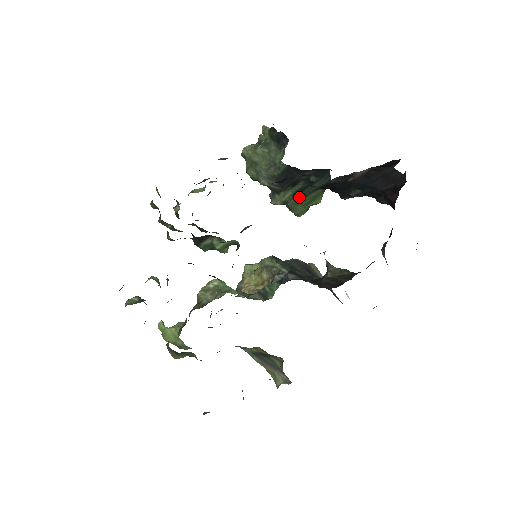
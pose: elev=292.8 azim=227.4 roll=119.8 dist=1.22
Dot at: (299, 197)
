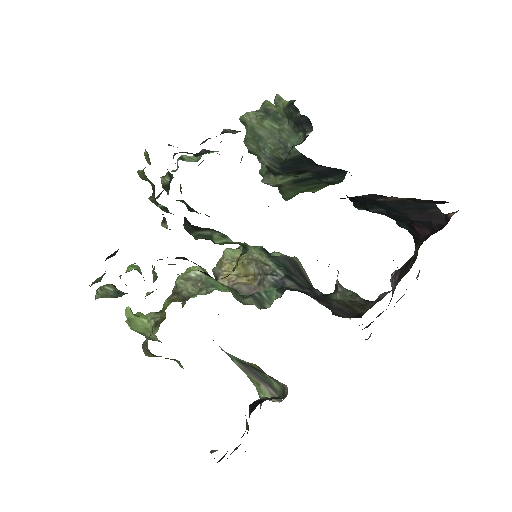
Dot at: (298, 185)
